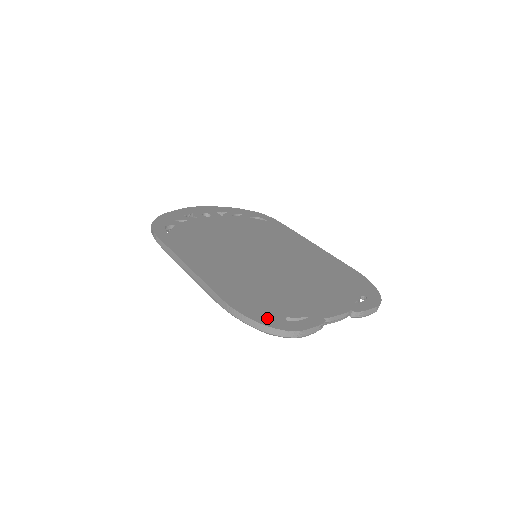
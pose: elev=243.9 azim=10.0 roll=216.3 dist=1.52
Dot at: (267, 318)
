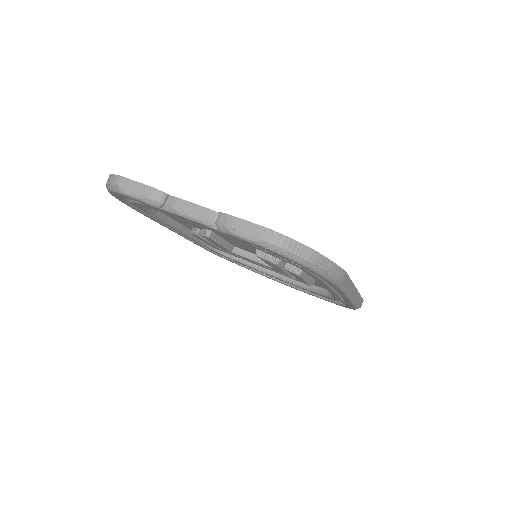
Dot at: occluded
